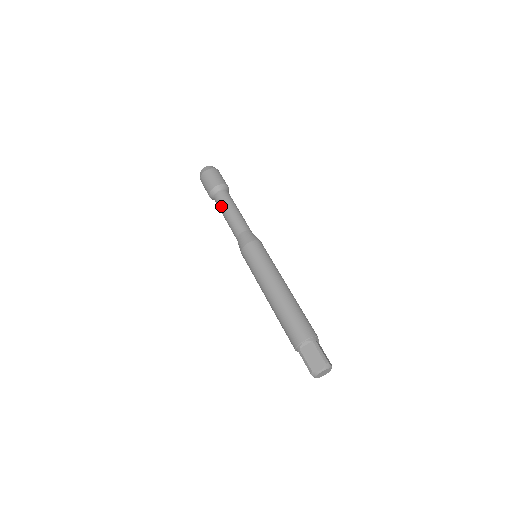
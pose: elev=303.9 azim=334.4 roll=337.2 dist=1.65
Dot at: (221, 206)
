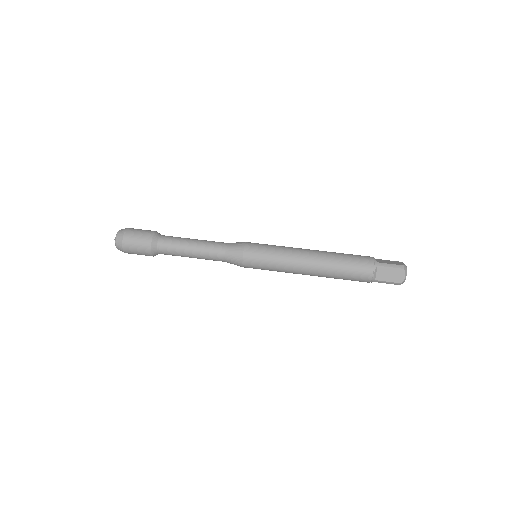
Dot at: (177, 254)
